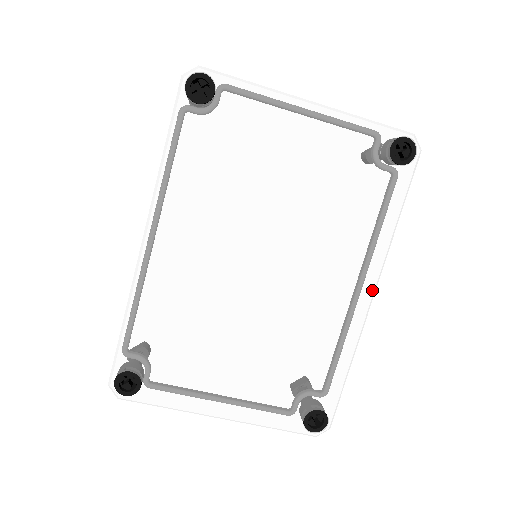
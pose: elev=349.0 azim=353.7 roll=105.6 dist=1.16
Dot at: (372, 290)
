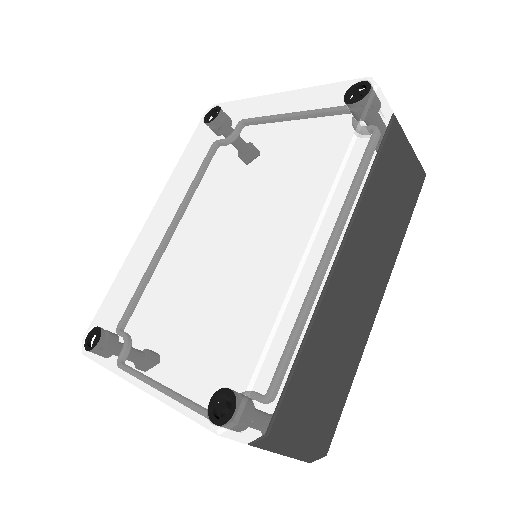
Dot at: (313, 226)
